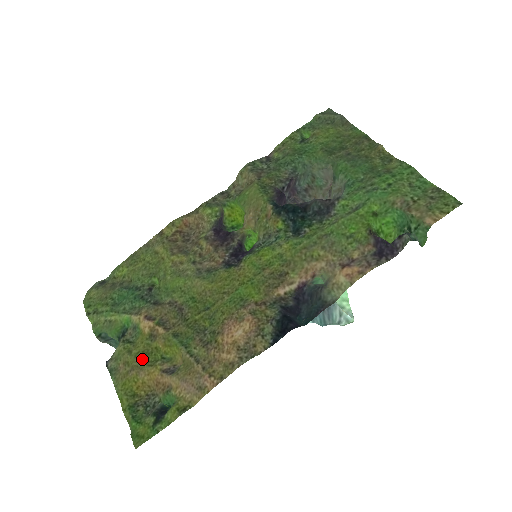
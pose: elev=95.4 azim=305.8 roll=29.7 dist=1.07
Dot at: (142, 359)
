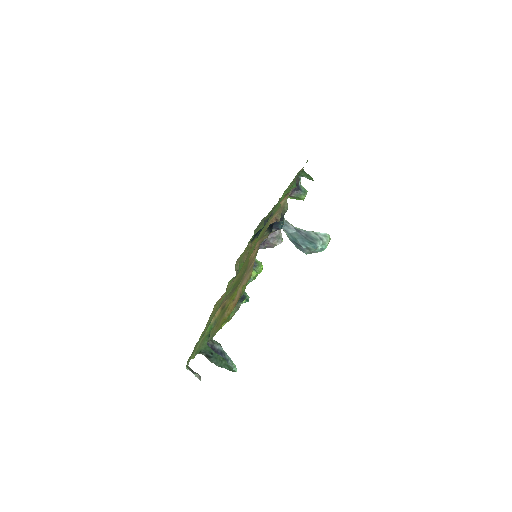
Dot at: (223, 314)
